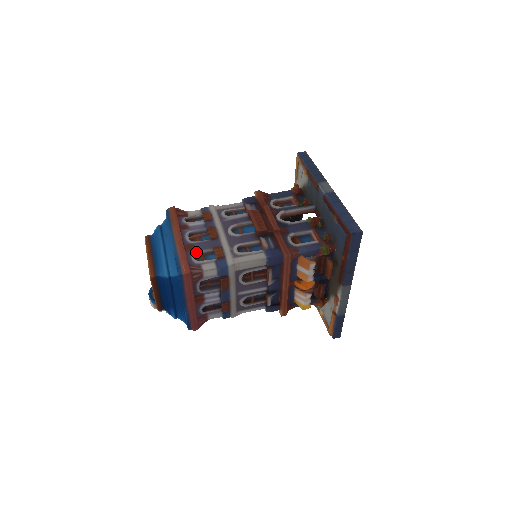
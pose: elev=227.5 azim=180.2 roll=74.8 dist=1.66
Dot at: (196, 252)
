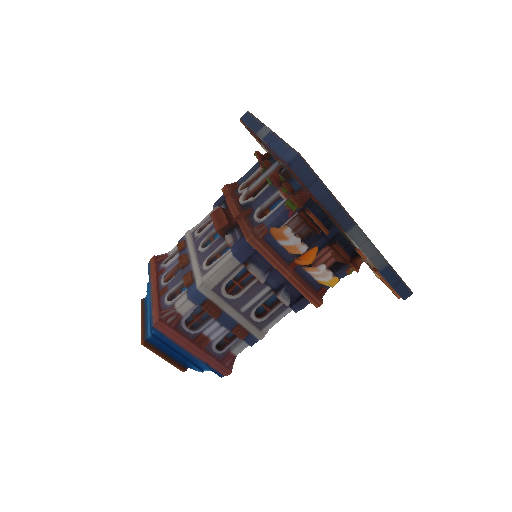
Dot at: (168, 292)
